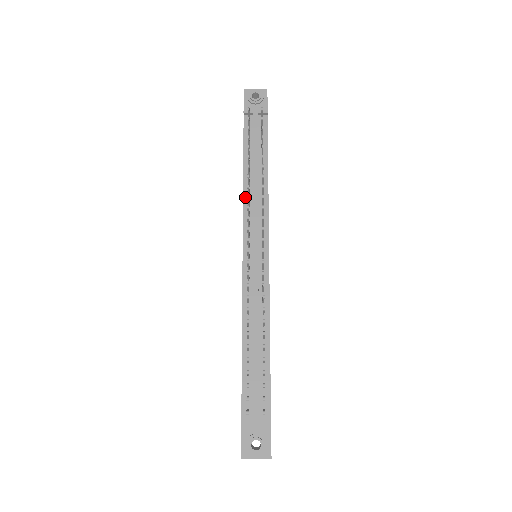
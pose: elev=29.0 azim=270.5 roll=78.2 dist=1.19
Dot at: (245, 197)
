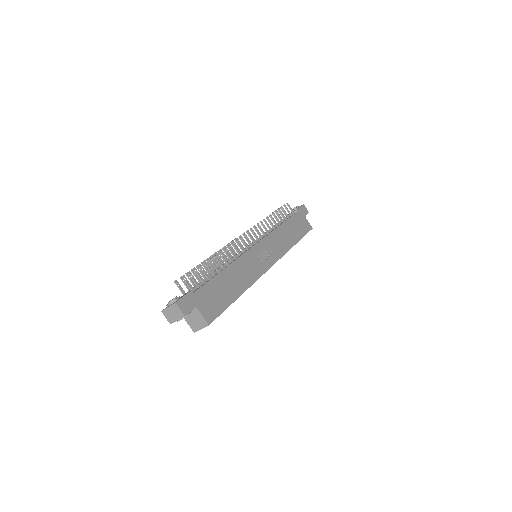
Dot at: occluded
